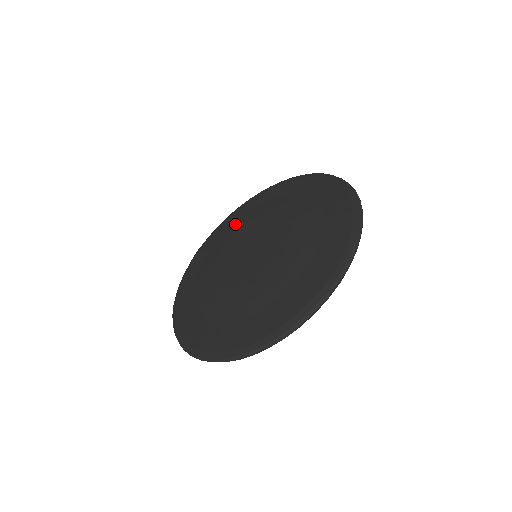
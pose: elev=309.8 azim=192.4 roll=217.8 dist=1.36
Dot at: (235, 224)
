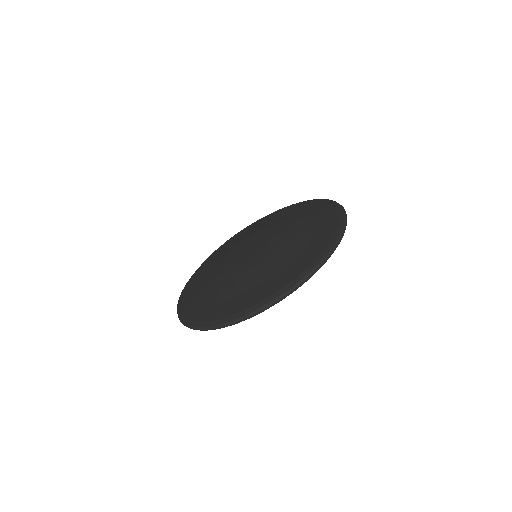
Dot at: (246, 233)
